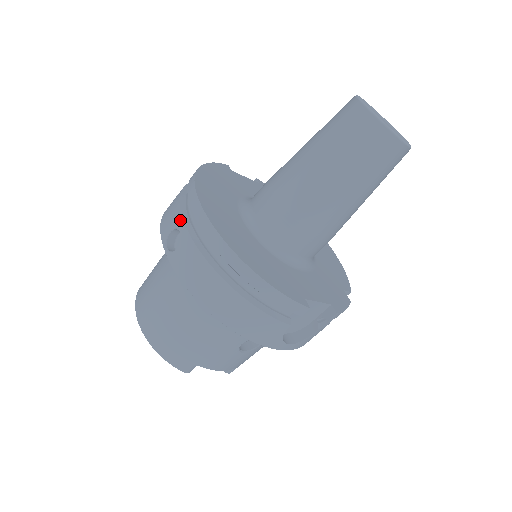
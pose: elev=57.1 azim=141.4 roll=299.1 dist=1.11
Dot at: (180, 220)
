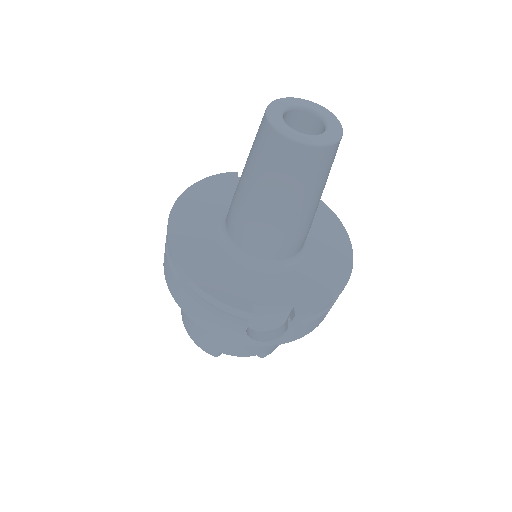
Dot at: (166, 237)
